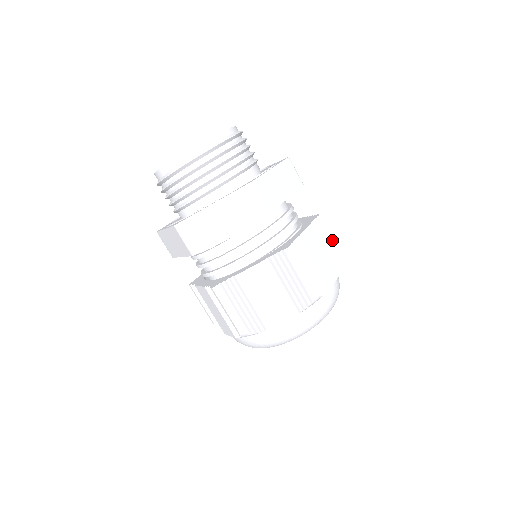
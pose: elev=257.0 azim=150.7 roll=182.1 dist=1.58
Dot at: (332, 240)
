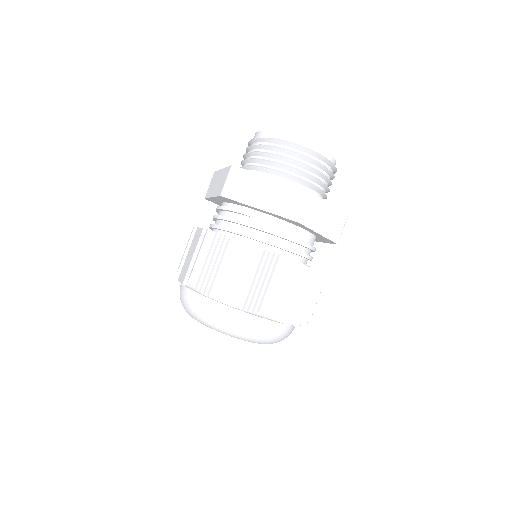
Dot at: (316, 300)
